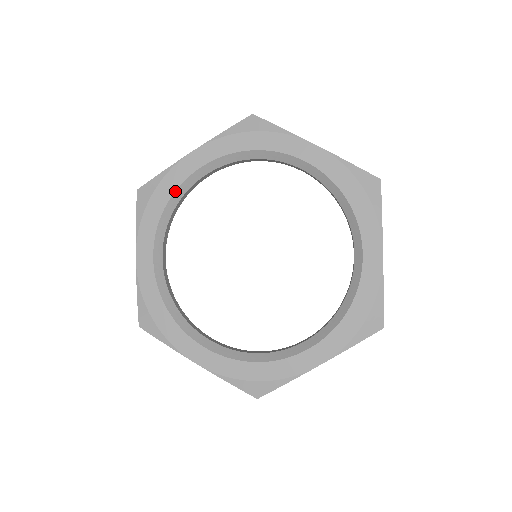
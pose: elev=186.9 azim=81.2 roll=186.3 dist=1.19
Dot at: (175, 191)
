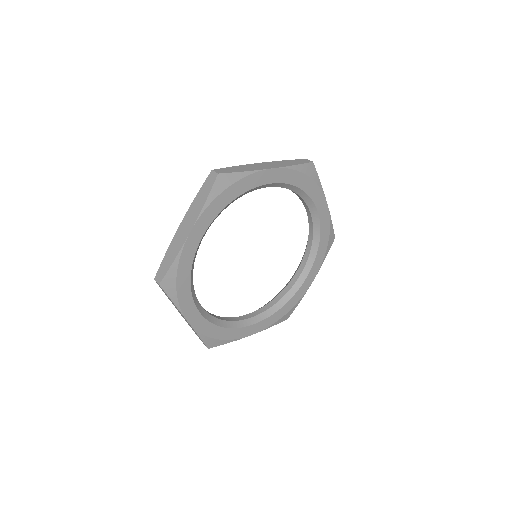
Dot at: (245, 192)
